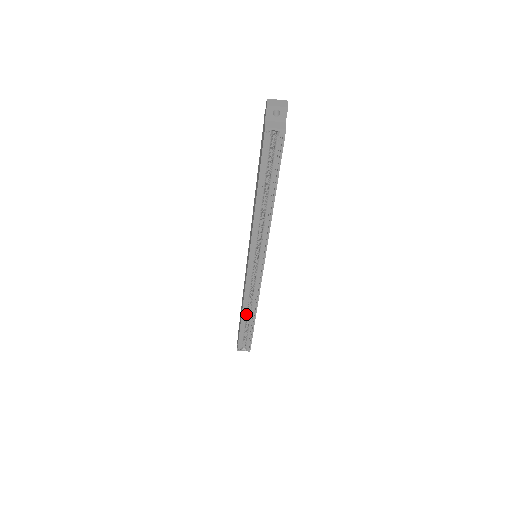
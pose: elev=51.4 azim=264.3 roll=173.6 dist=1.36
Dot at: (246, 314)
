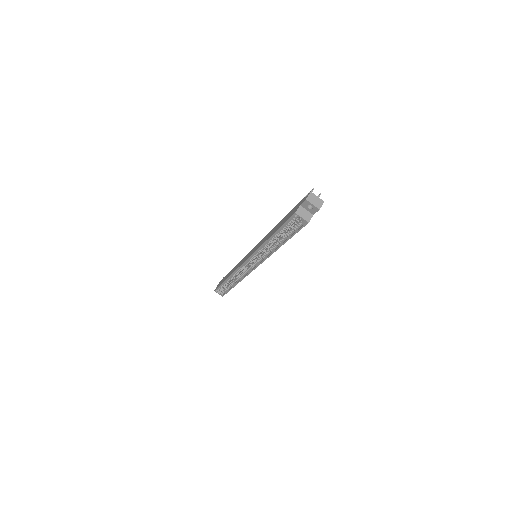
Dot at: (231, 279)
